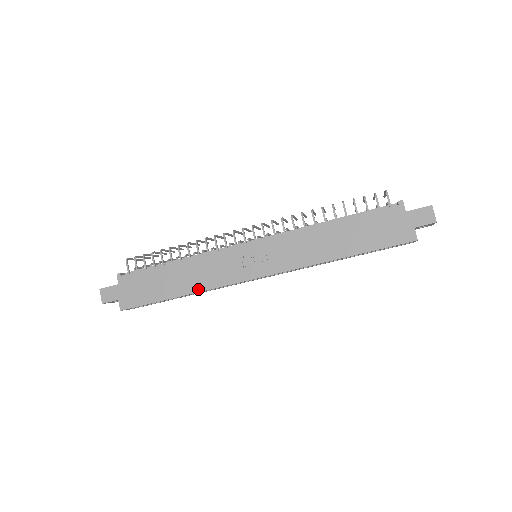
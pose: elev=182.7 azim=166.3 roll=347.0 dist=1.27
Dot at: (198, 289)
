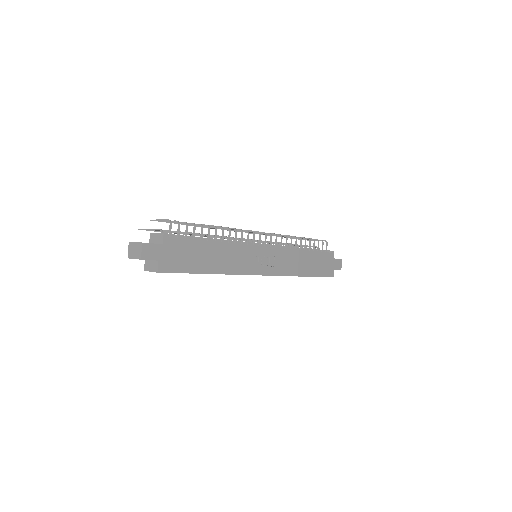
Dot at: (226, 272)
